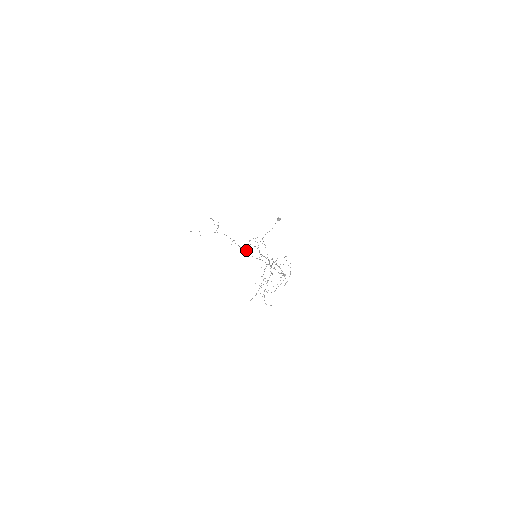
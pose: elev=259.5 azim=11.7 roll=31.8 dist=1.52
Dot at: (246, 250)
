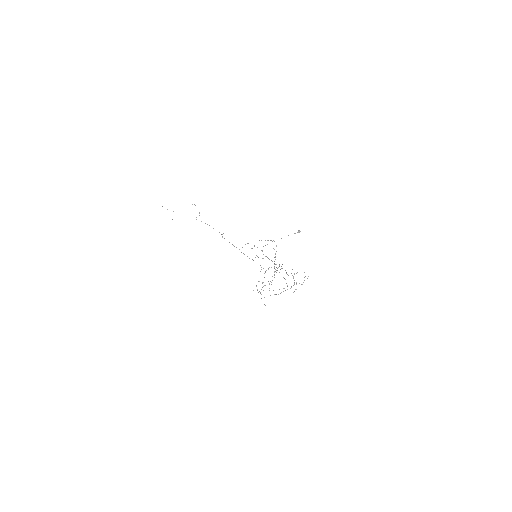
Dot at: (252, 248)
